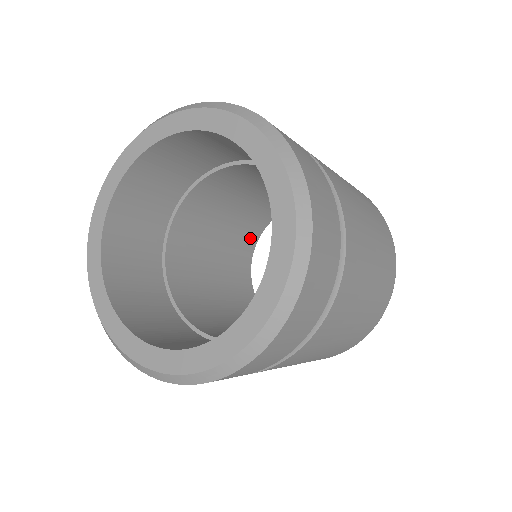
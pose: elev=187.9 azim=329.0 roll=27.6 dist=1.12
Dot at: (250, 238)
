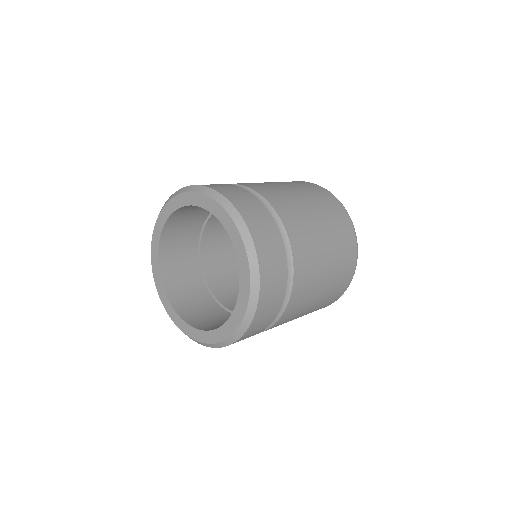
Dot at: occluded
